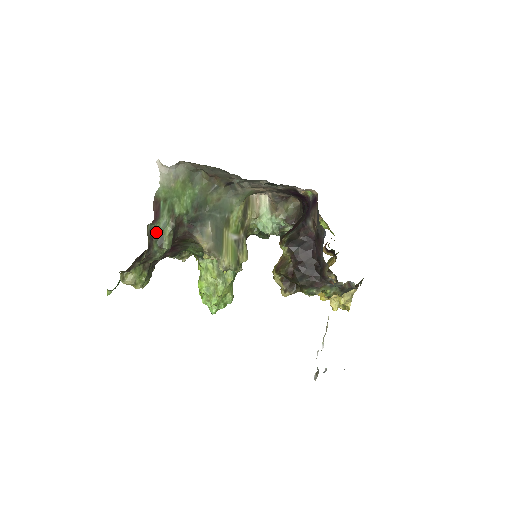
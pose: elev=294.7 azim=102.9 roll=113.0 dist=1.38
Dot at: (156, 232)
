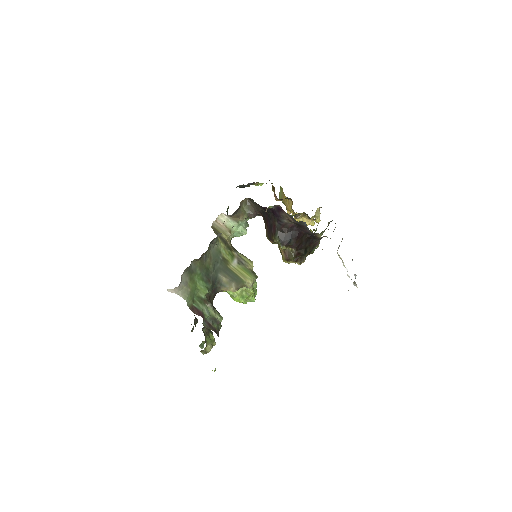
Dot at: (208, 320)
